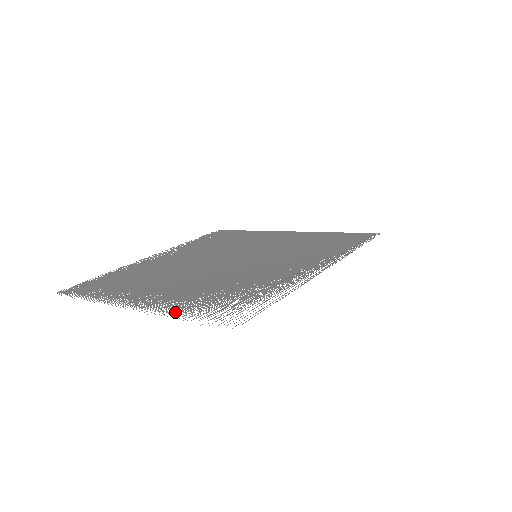
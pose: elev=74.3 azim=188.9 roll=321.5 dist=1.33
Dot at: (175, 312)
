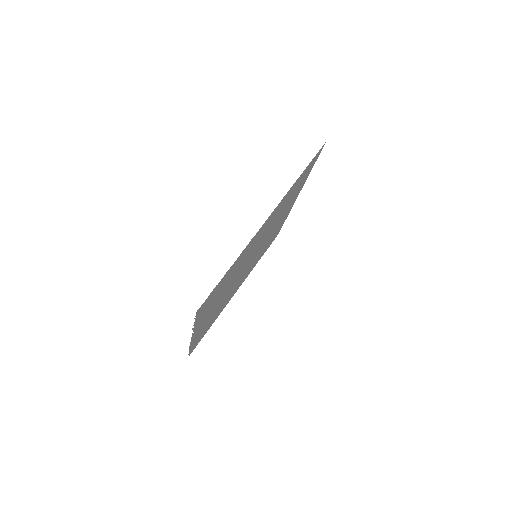
Dot at: occluded
